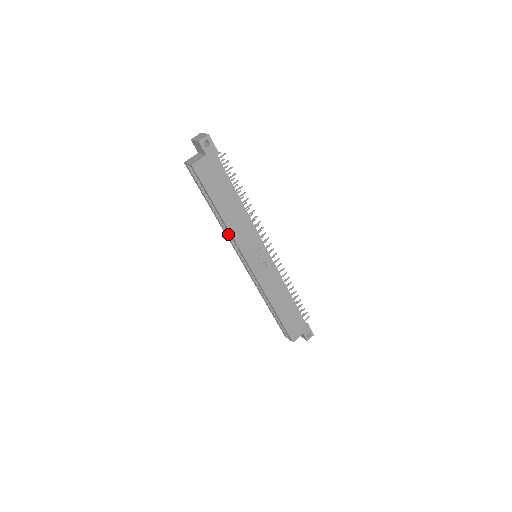
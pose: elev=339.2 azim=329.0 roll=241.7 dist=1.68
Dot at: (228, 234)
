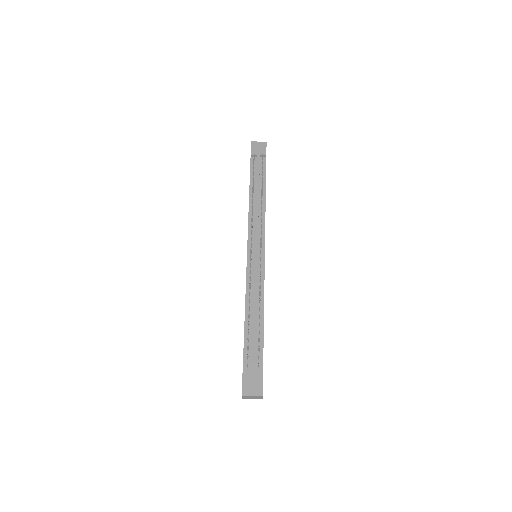
Dot at: occluded
